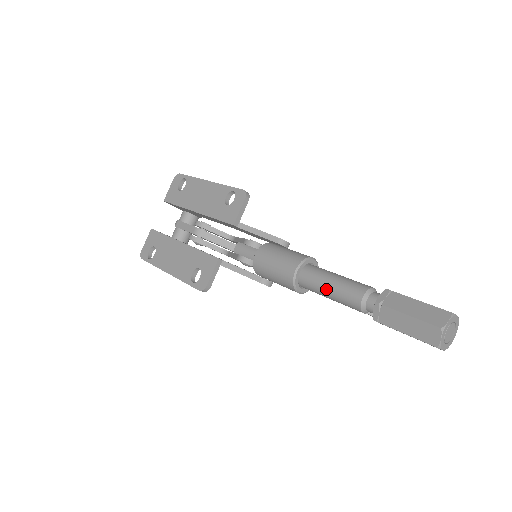
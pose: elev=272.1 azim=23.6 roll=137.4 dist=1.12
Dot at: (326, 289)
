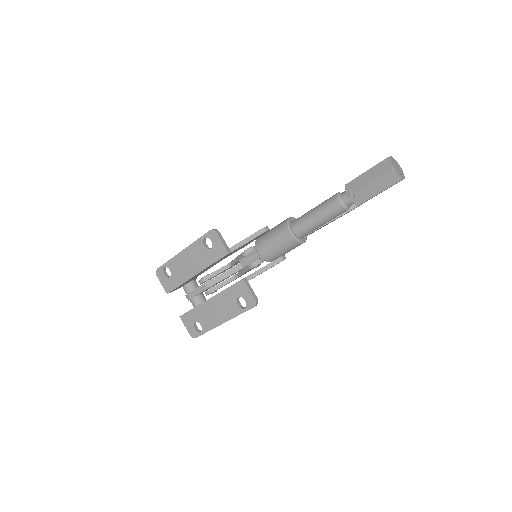
Dot at: (317, 222)
